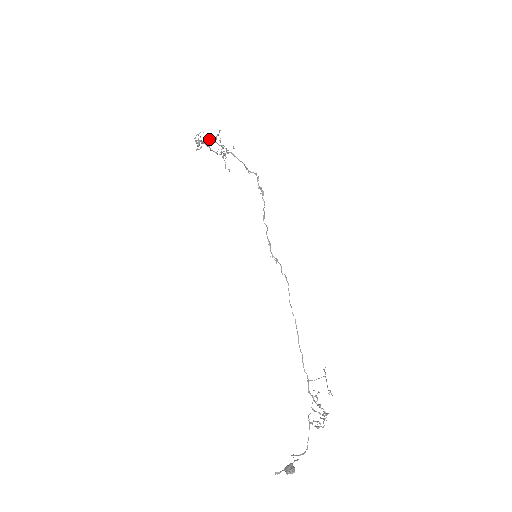
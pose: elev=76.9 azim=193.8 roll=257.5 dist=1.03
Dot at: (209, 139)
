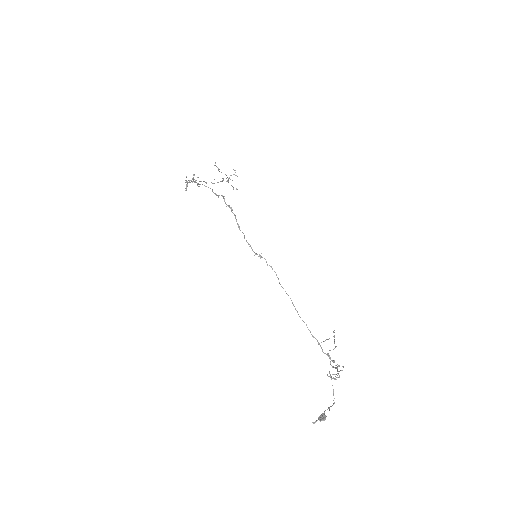
Dot at: (188, 180)
